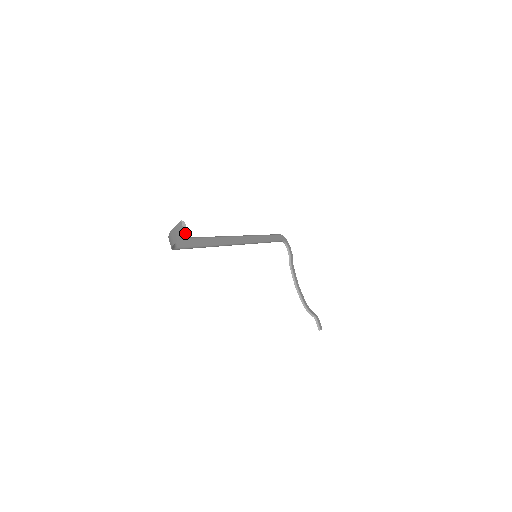
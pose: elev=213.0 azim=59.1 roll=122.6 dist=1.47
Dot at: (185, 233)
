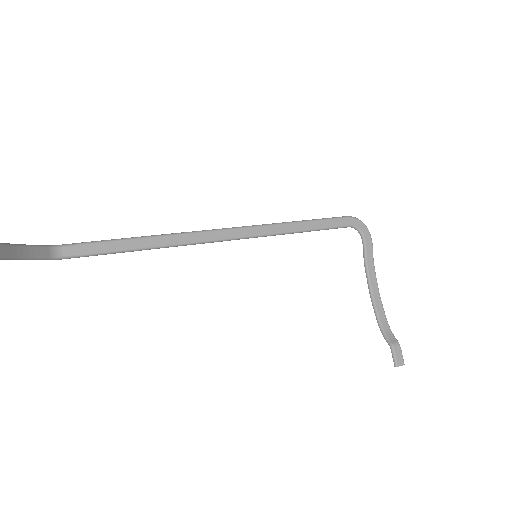
Dot at: out of frame
